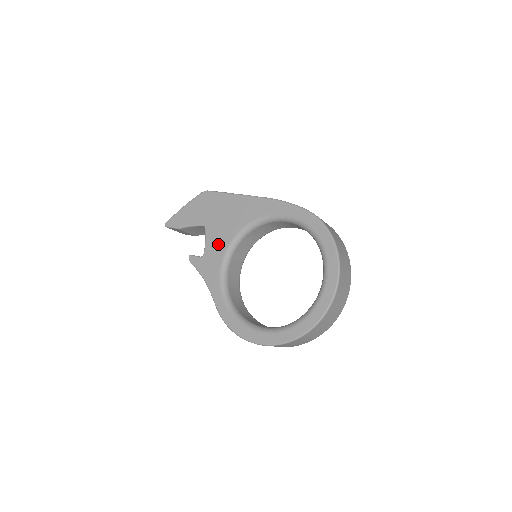
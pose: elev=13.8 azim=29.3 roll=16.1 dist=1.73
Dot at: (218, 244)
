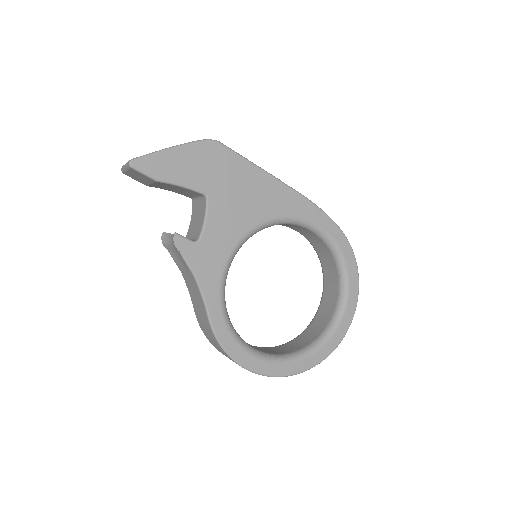
Dot at: (226, 232)
